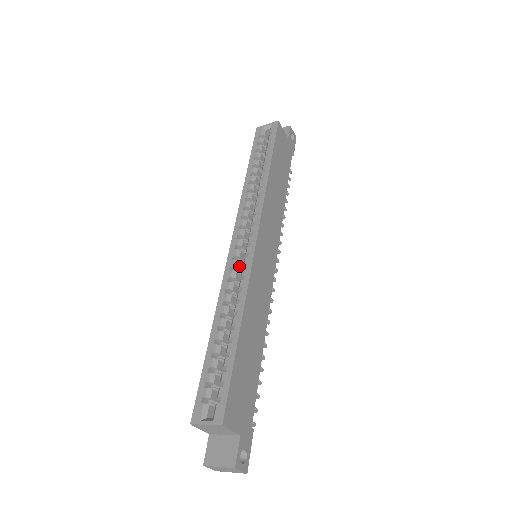
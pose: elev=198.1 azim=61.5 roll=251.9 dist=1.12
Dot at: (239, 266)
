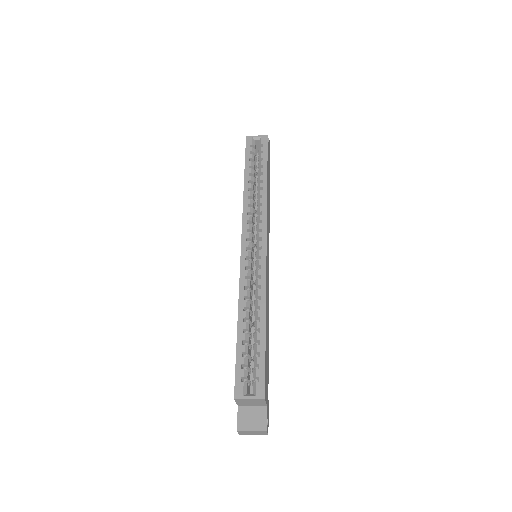
Dot at: (251, 266)
